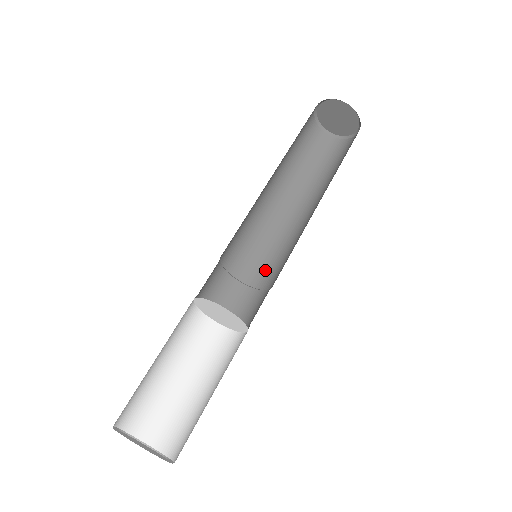
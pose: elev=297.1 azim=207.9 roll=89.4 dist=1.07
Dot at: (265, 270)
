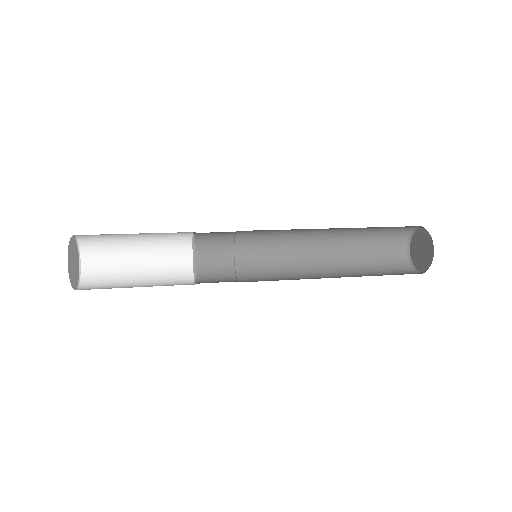
Dot at: occluded
